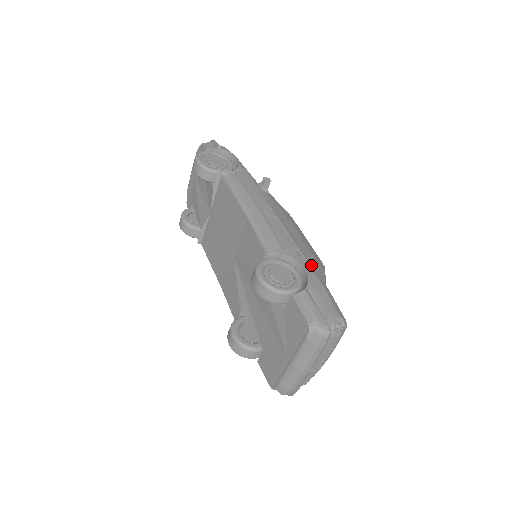
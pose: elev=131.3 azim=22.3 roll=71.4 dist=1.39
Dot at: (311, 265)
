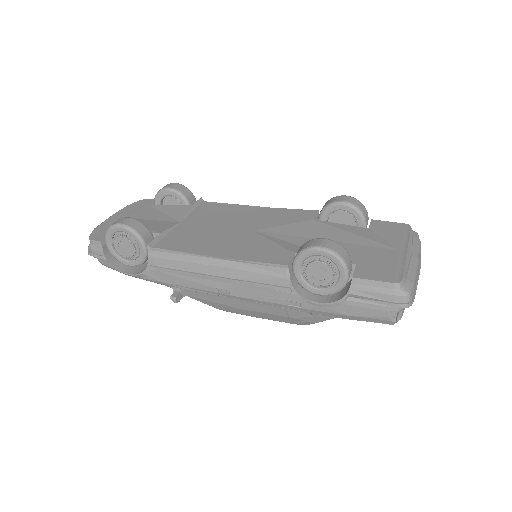
Dot at: occluded
